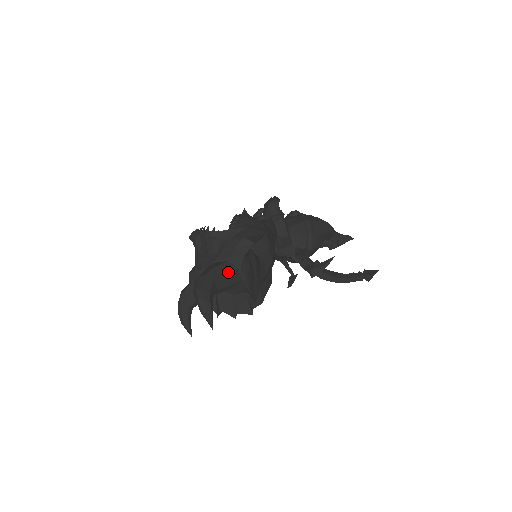
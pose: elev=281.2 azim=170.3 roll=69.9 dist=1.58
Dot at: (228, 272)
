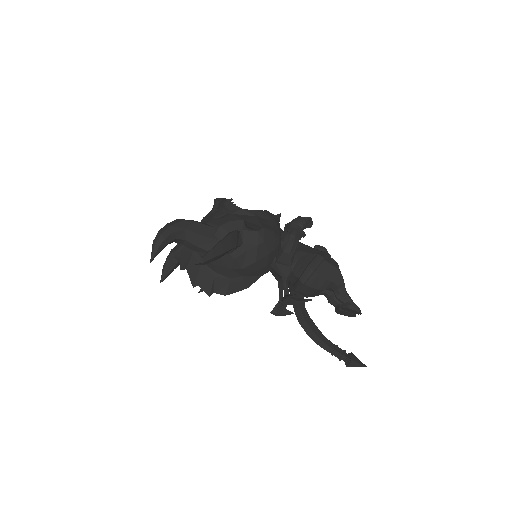
Dot at: (206, 234)
